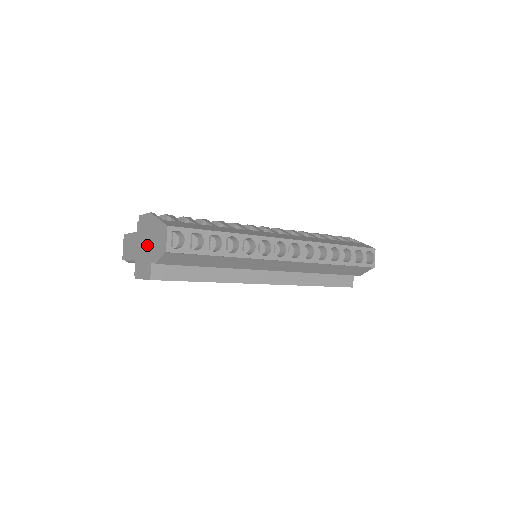
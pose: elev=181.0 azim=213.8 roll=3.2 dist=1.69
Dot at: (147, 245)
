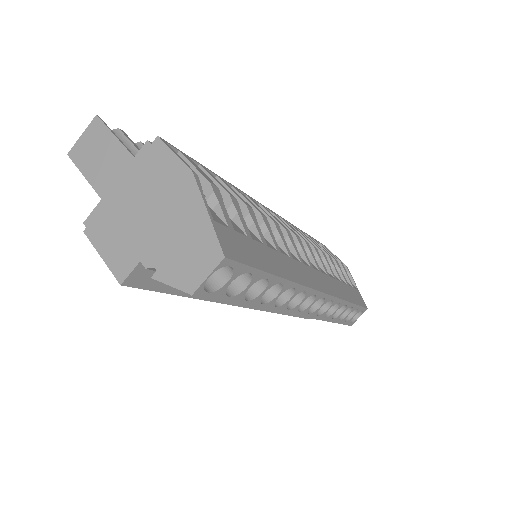
Dot at: (148, 218)
